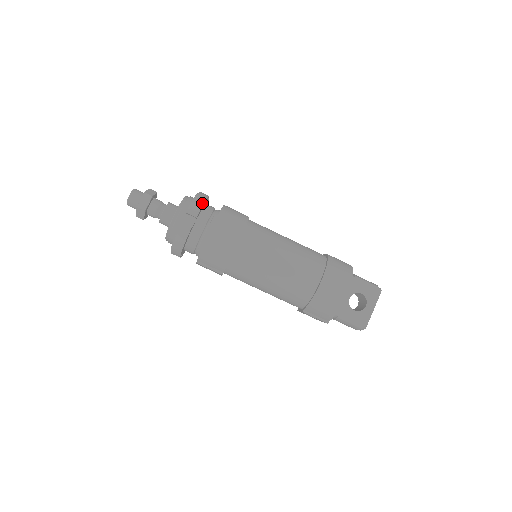
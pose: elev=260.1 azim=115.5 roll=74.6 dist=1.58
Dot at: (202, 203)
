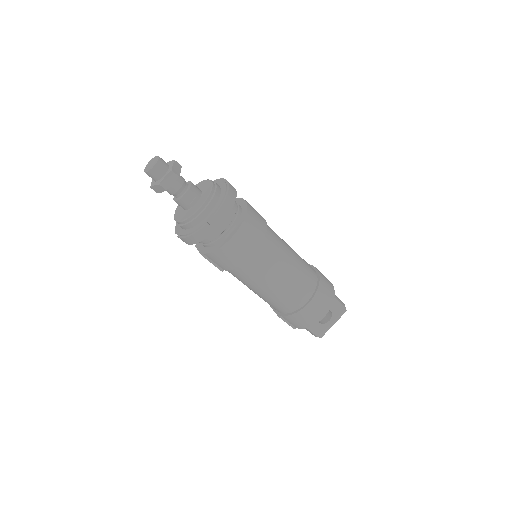
Dot at: (232, 205)
